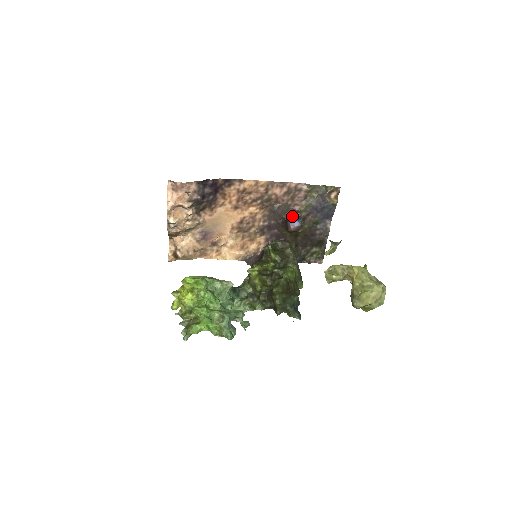
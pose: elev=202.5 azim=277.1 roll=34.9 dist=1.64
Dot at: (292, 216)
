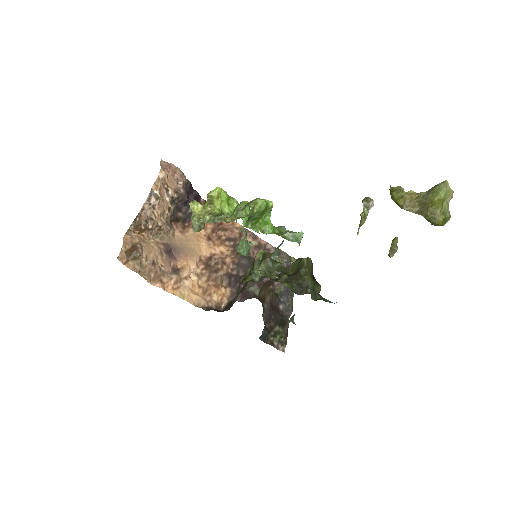
Dot at: occluded
